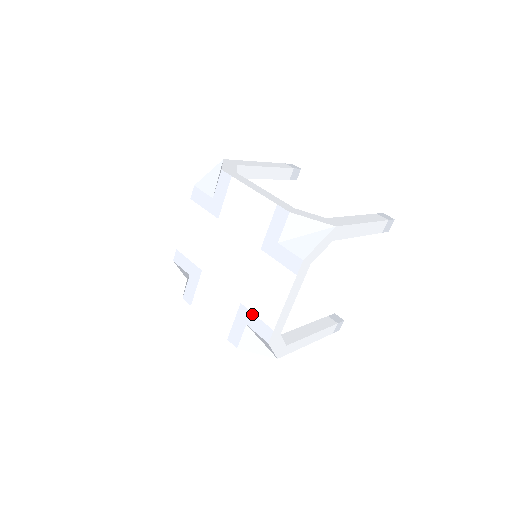
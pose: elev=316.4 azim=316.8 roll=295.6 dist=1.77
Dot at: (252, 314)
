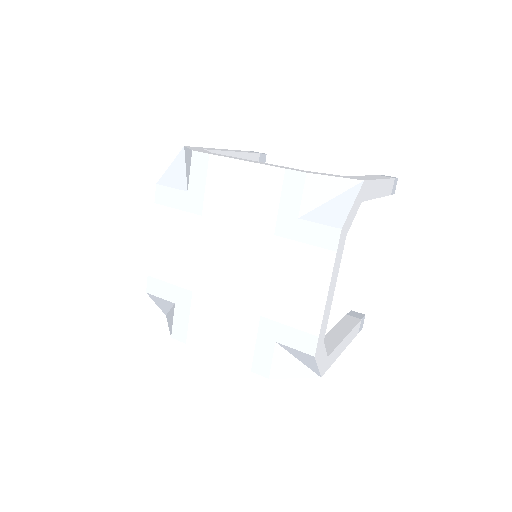
Dot at: (281, 325)
